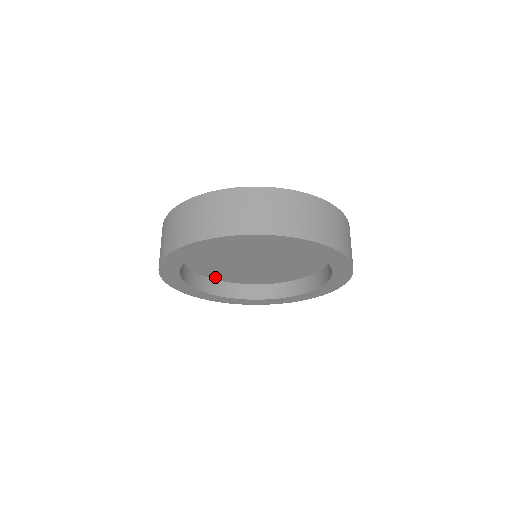
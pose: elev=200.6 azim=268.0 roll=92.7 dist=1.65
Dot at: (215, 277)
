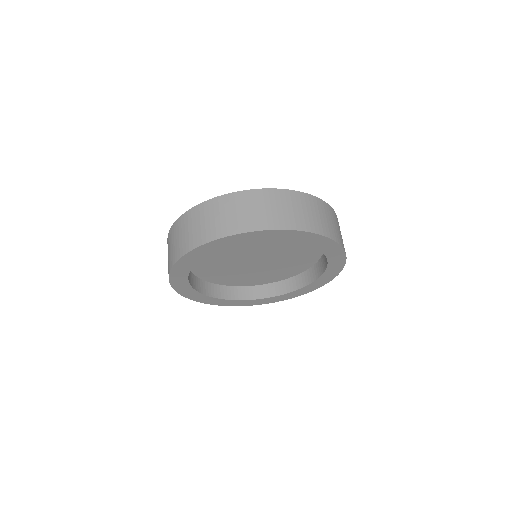
Dot at: (194, 267)
